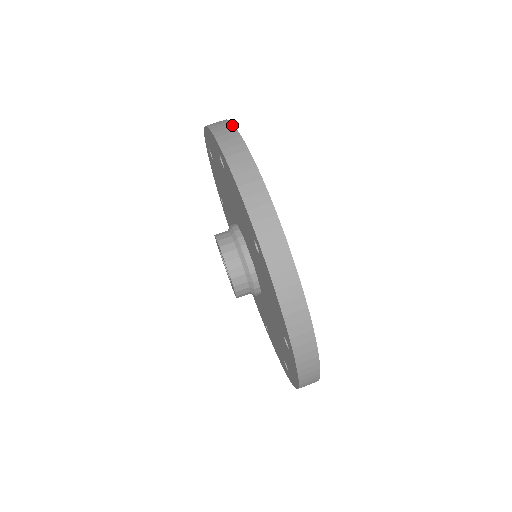
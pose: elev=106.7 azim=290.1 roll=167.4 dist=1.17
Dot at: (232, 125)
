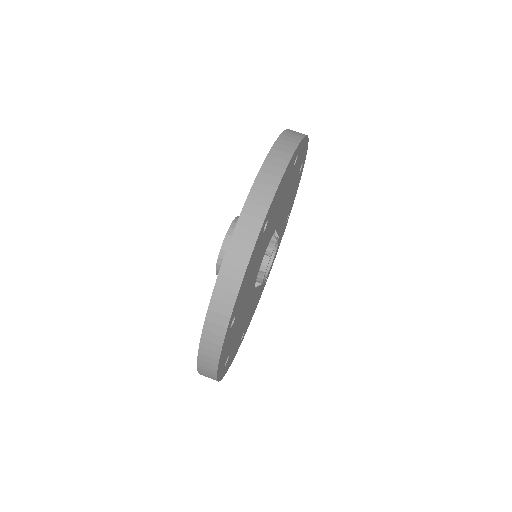
Dot at: (305, 159)
